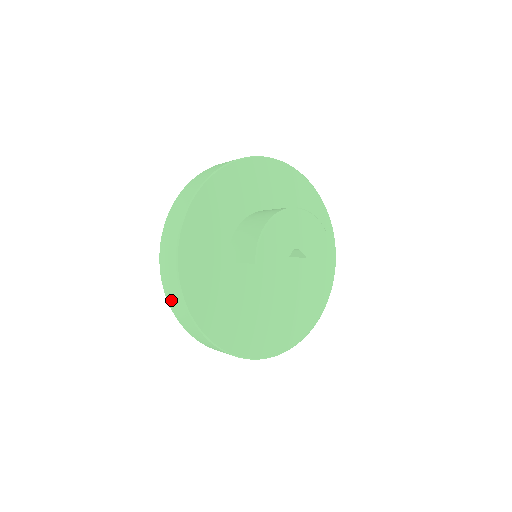
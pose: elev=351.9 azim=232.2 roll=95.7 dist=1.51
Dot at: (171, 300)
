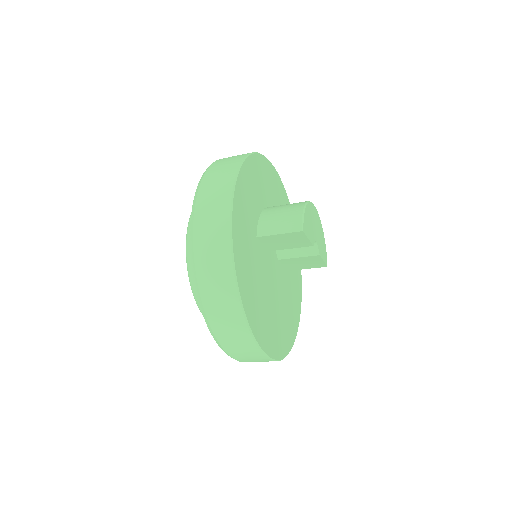
Dot at: (204, 253)
